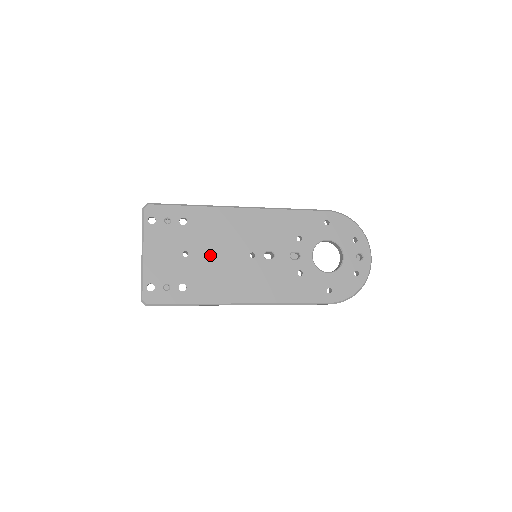
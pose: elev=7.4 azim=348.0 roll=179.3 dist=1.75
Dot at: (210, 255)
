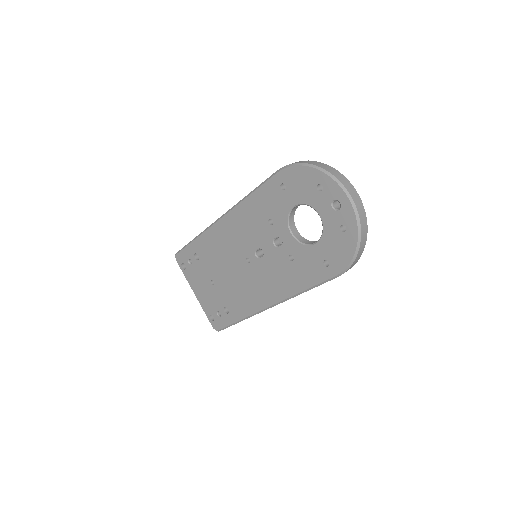
Dot at: (225, 276)
